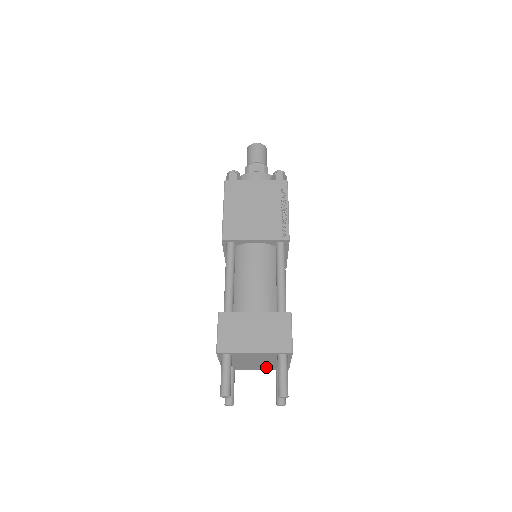
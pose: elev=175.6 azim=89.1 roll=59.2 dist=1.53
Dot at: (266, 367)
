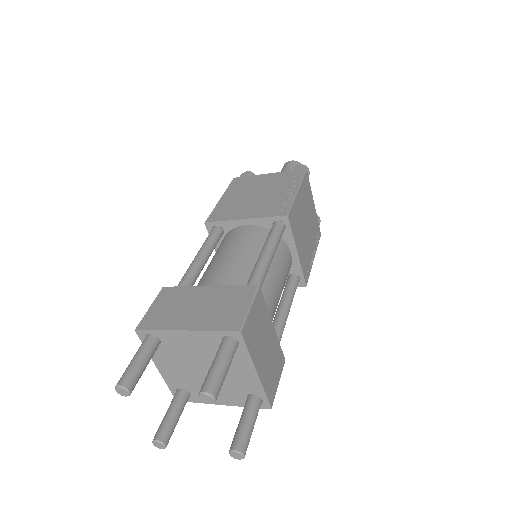
Dot at: (232, 396)
